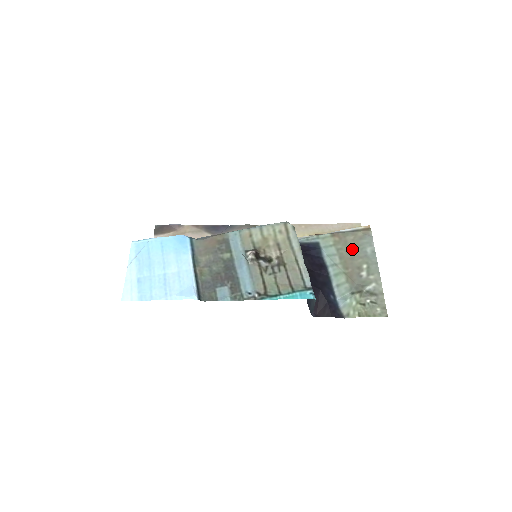
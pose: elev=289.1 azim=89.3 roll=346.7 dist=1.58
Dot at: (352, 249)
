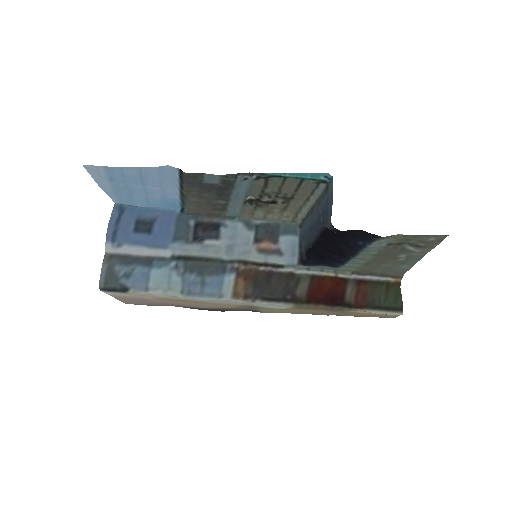
Dot at: (382, 266)
